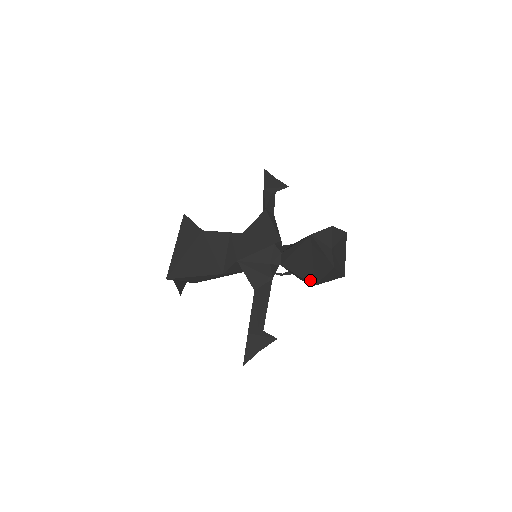
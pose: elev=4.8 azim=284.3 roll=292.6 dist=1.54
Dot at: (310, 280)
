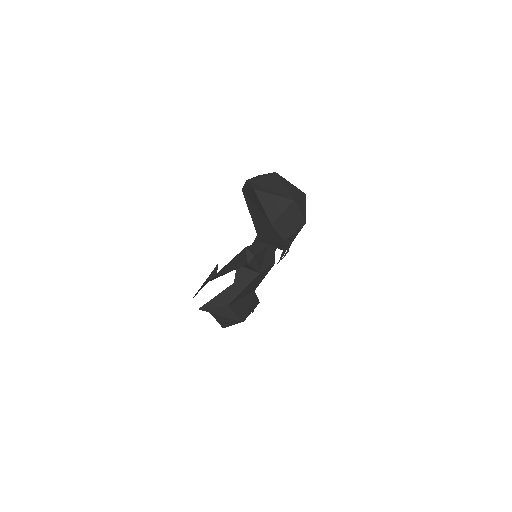
Dot at: (267, 224)
